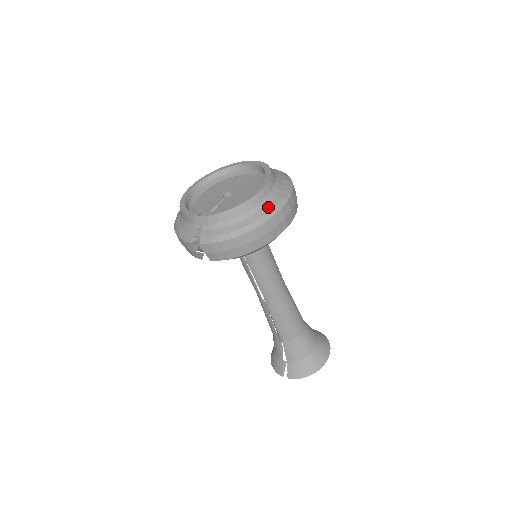
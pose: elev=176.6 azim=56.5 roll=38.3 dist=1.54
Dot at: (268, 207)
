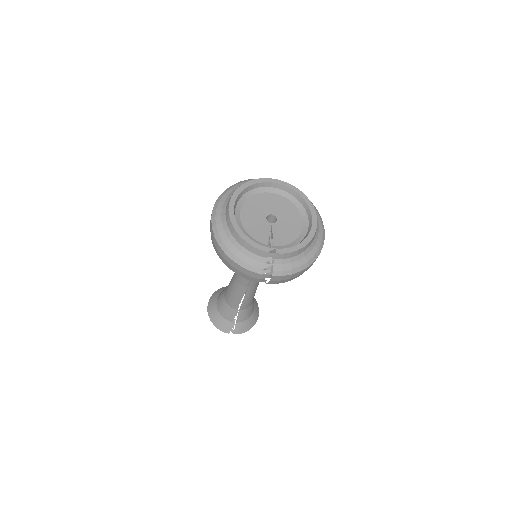
Dot at: (319, 239)
